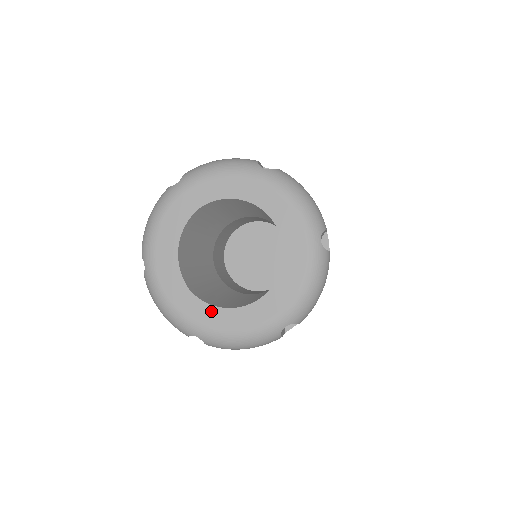
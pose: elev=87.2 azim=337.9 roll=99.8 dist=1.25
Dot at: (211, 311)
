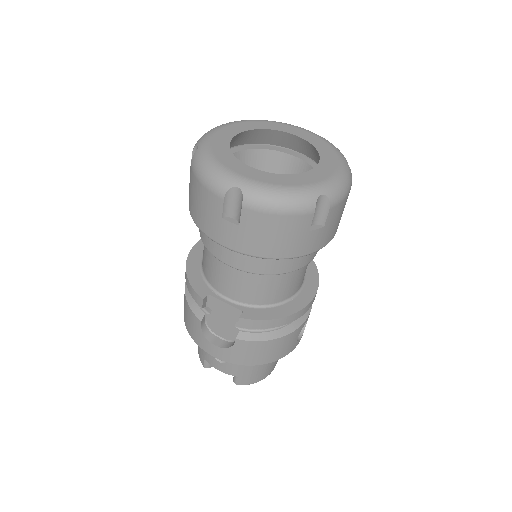
Dot at: (256, 172)
